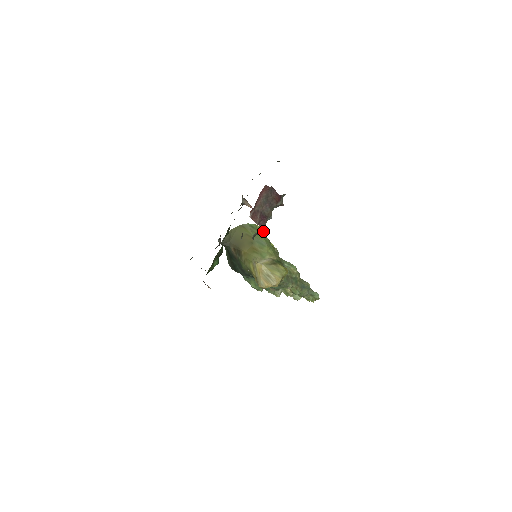
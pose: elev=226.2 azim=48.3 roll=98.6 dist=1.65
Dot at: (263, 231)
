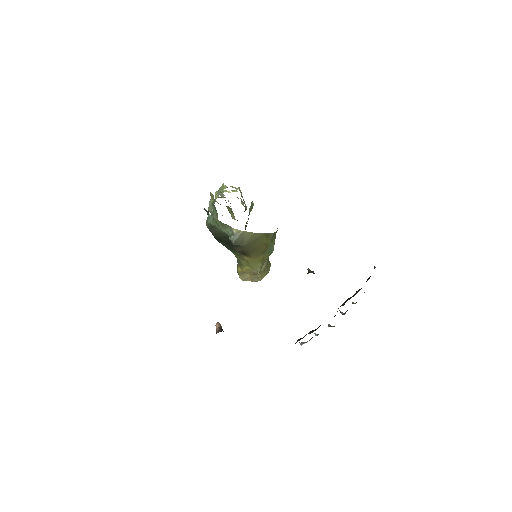
Dot at: occluded
